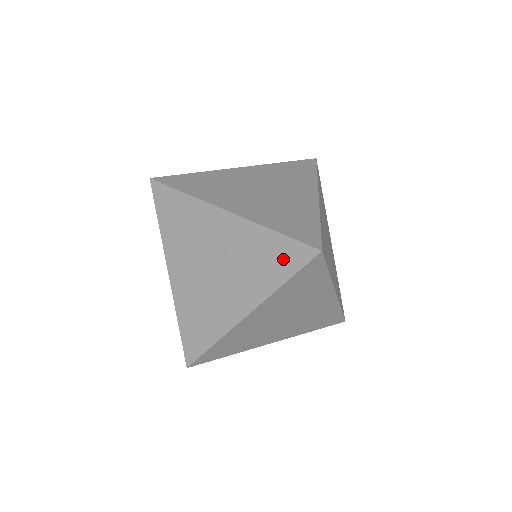
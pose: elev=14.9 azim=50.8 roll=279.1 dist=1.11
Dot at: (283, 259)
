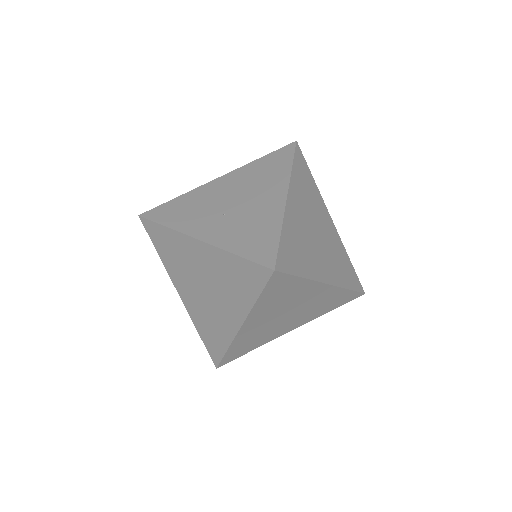
Dot at: (249, 279)
